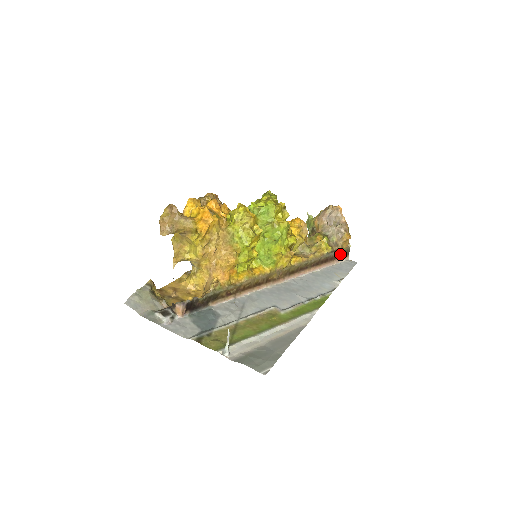
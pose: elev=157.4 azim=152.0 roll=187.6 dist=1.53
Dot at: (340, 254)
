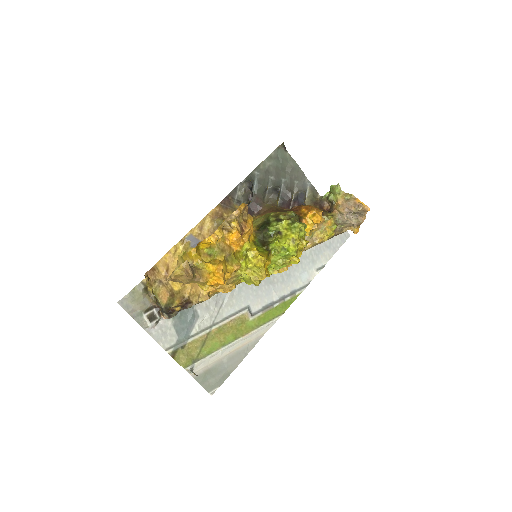
Dot at: occluded
